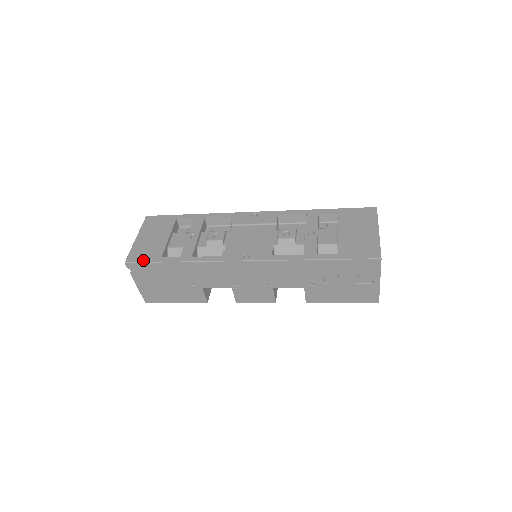
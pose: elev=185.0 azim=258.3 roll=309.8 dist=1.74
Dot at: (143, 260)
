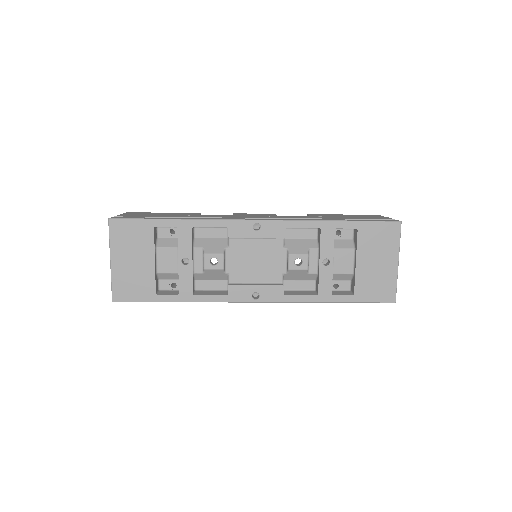
Dot at: (134, 299)
